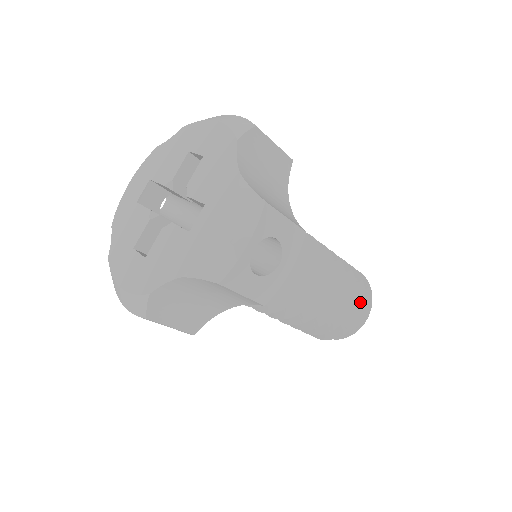
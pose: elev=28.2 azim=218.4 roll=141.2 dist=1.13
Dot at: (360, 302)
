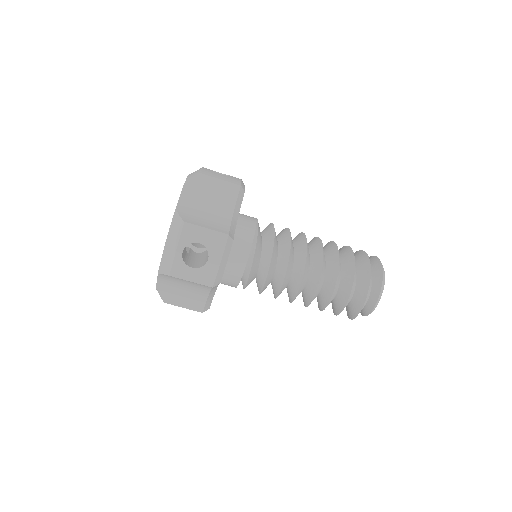
Dot at: (357, 253)
